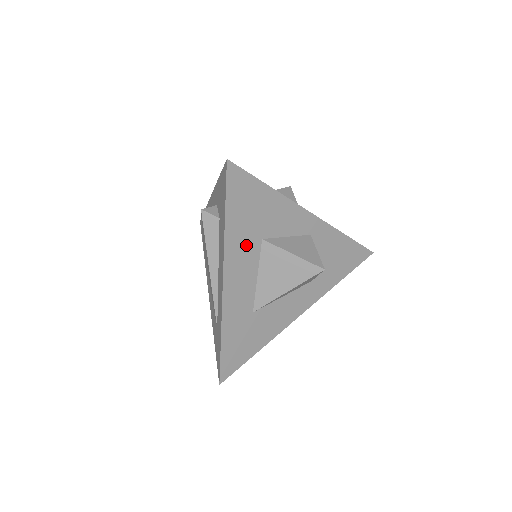
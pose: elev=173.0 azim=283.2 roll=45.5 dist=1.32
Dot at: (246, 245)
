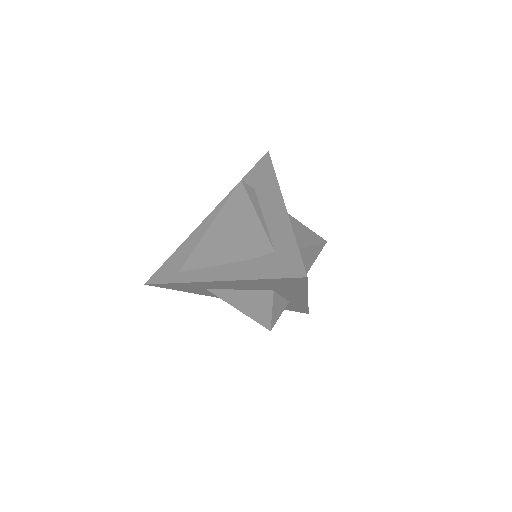
Dot at: occluded
